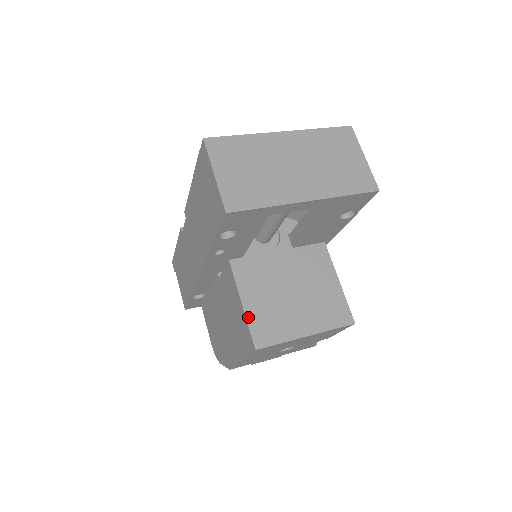
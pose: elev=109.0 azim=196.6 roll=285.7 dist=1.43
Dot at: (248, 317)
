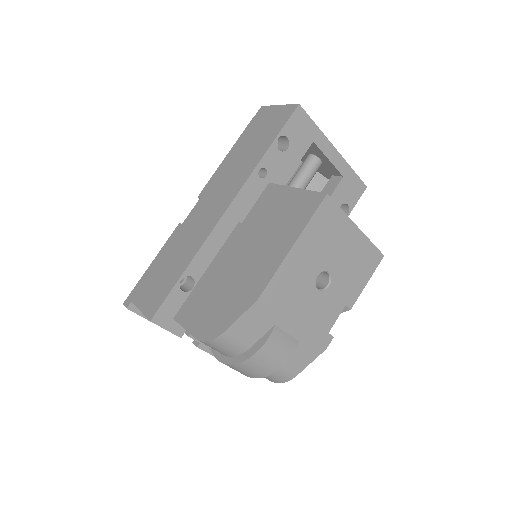
Dot at: (306, 191)
